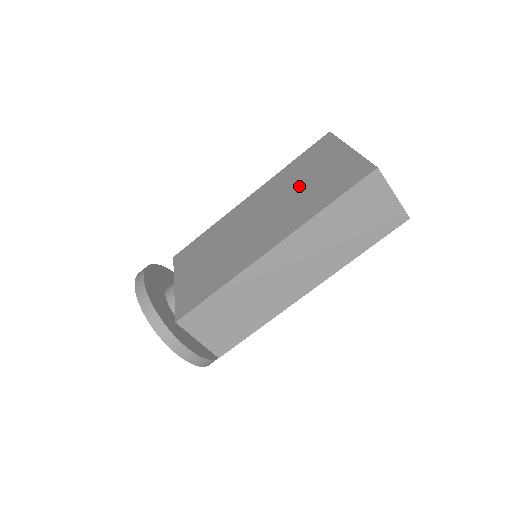
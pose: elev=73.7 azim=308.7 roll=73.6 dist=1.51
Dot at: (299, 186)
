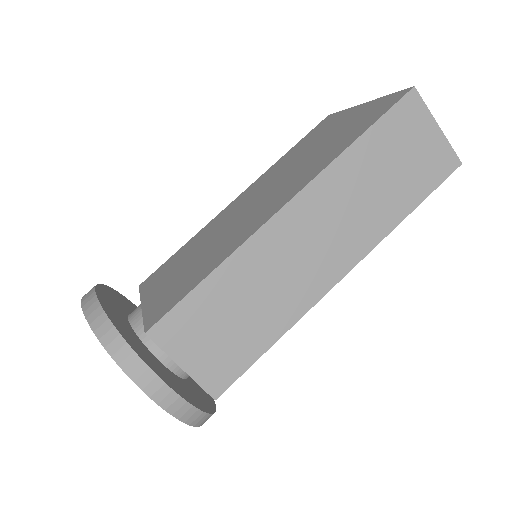
Dot at: (305, 154)
